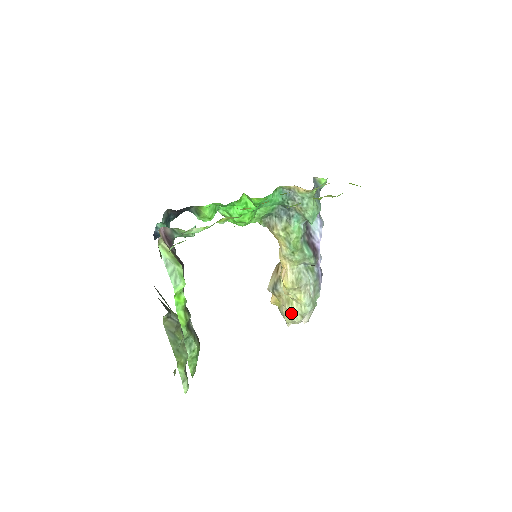
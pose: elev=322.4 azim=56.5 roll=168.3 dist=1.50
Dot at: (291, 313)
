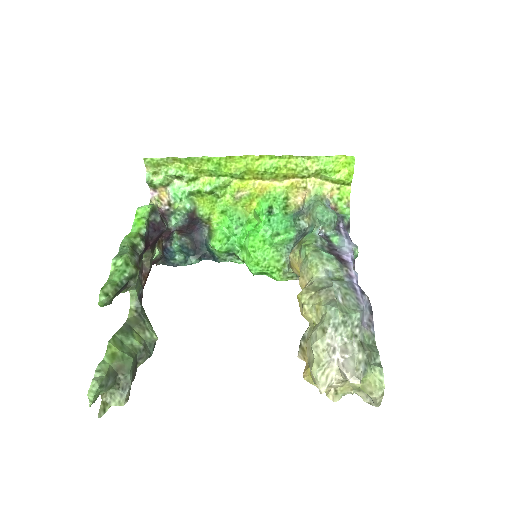
Dot at: (310, 337)
